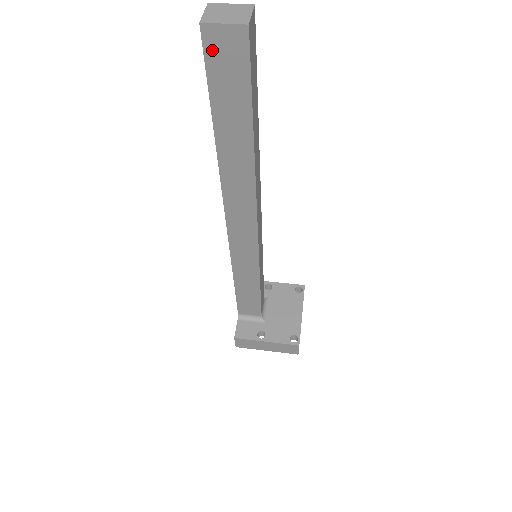
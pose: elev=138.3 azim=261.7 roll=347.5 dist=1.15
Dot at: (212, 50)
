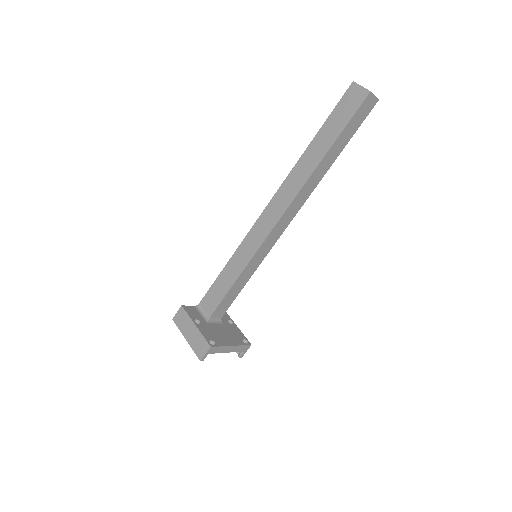
Dot at: (348, 95)
